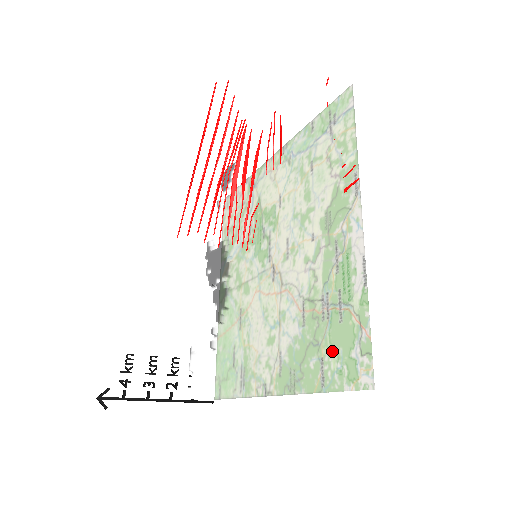
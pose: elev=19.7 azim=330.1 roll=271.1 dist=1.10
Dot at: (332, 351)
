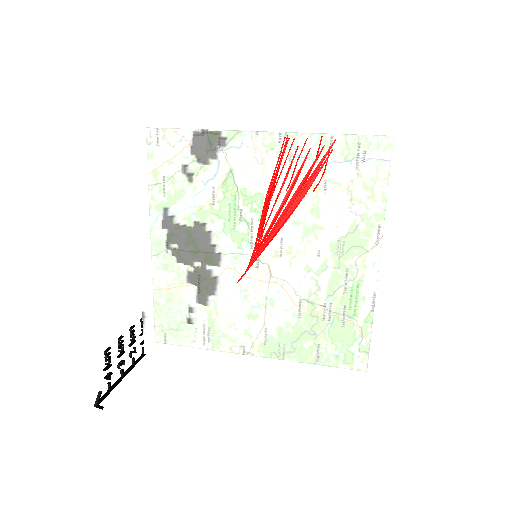
Dot at: (363, 366)
